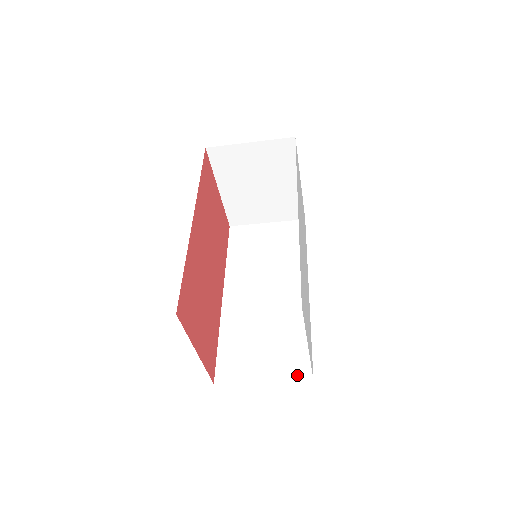
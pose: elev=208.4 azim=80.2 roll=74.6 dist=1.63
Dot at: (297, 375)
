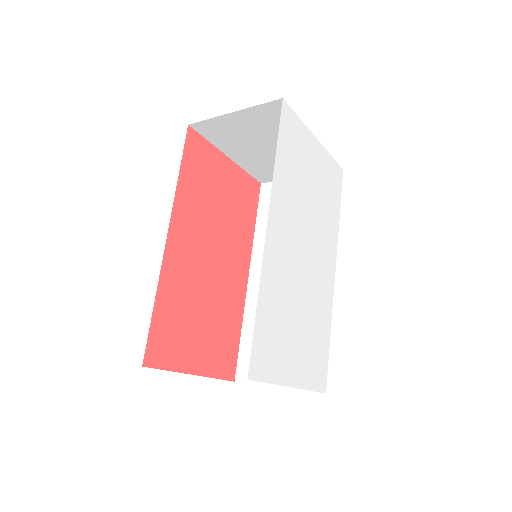
Dot at: occluded
